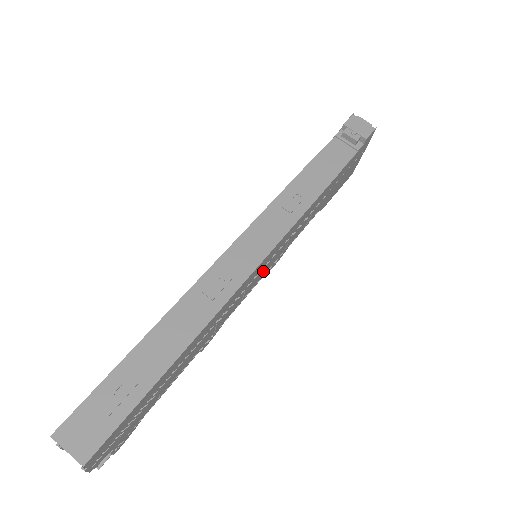
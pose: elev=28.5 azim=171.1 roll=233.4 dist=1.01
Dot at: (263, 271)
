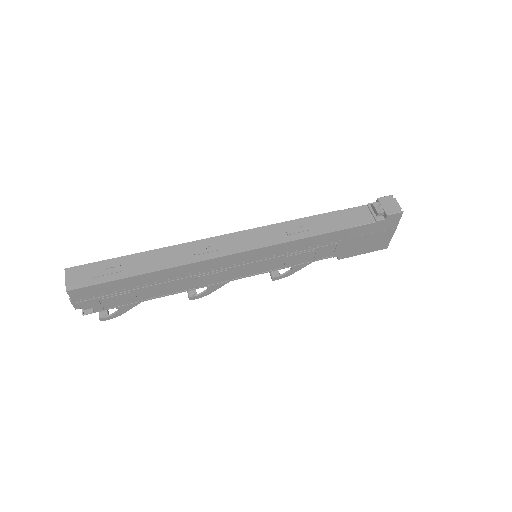
Dot at: (253, 267)
